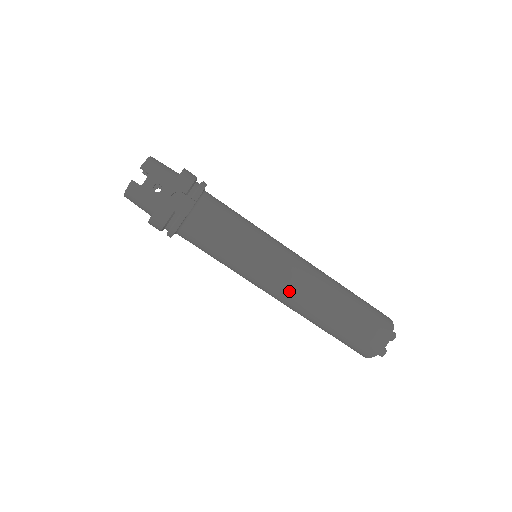
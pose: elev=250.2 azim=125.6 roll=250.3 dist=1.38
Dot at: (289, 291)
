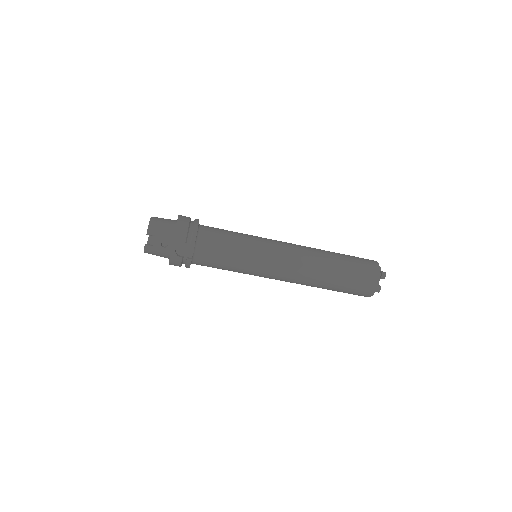
Dot at: (288, 277)
